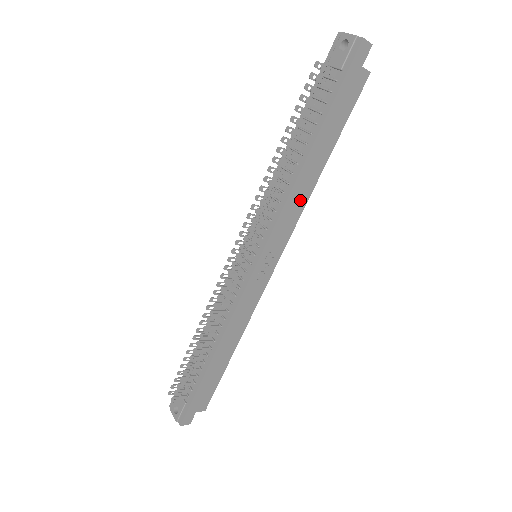
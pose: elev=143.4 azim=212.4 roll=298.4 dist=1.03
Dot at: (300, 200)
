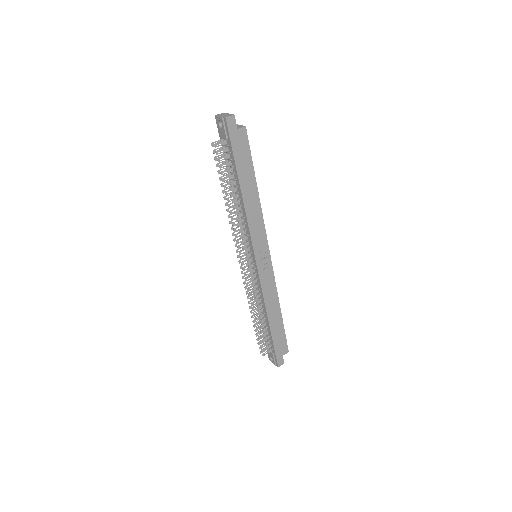
Dot at: (256, 215)
